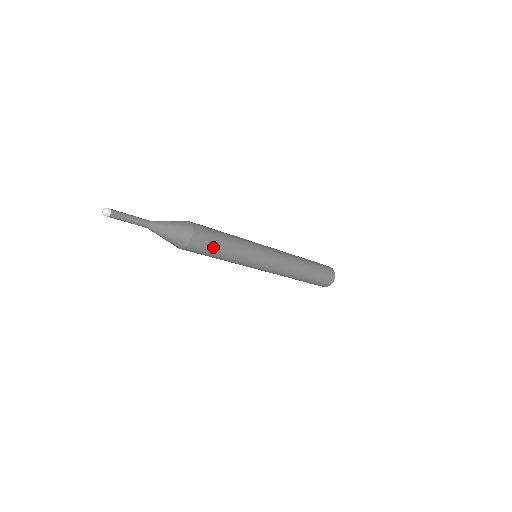
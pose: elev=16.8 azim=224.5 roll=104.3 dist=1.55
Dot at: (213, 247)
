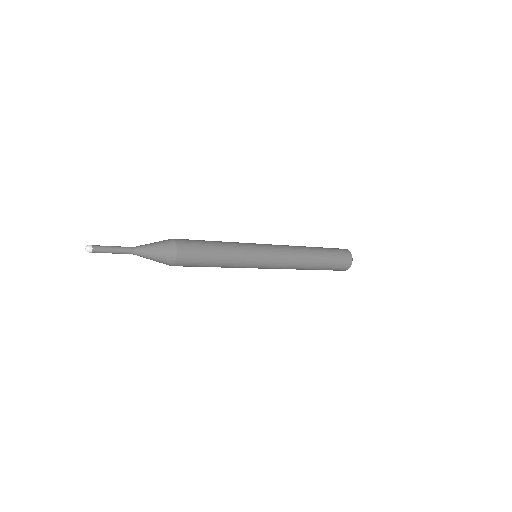
Dot at: (198, 266)
